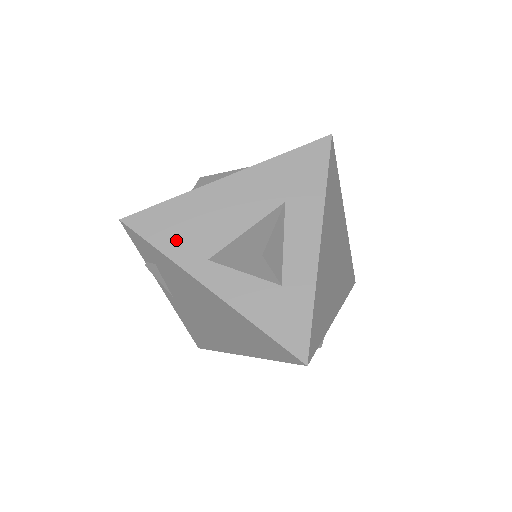
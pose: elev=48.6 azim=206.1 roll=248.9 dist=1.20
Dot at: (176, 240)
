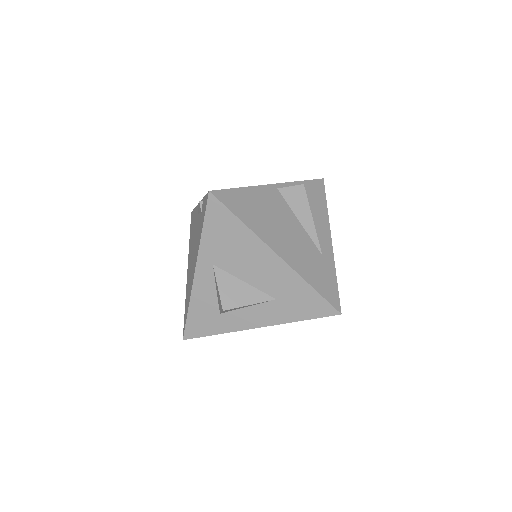
Dot at: (215, 238)
